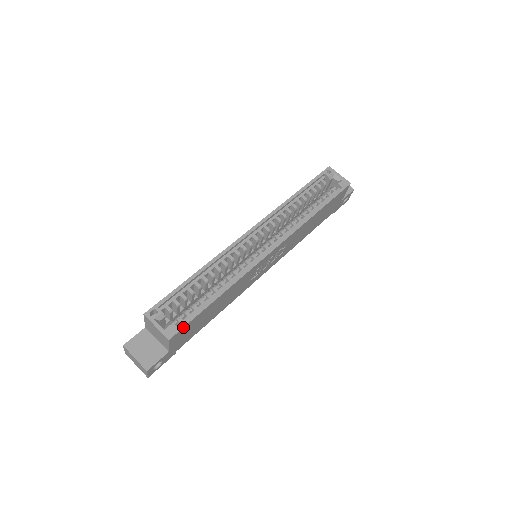
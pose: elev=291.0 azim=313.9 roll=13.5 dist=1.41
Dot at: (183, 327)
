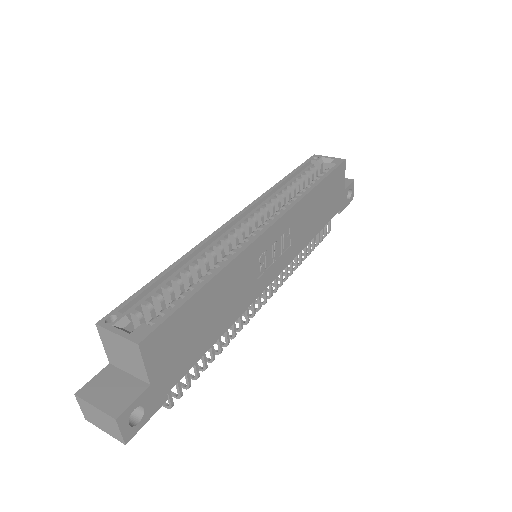
Dot at: (160, 324)
